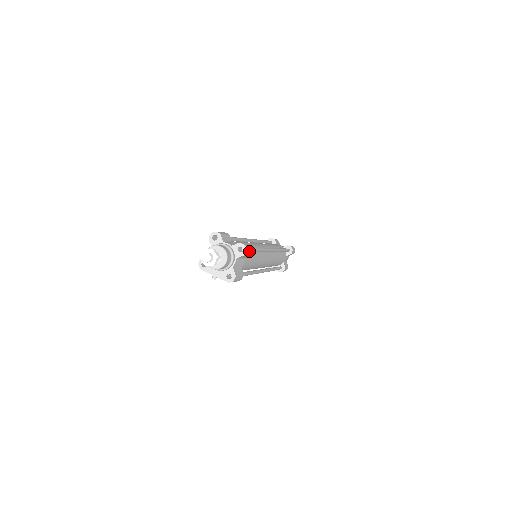
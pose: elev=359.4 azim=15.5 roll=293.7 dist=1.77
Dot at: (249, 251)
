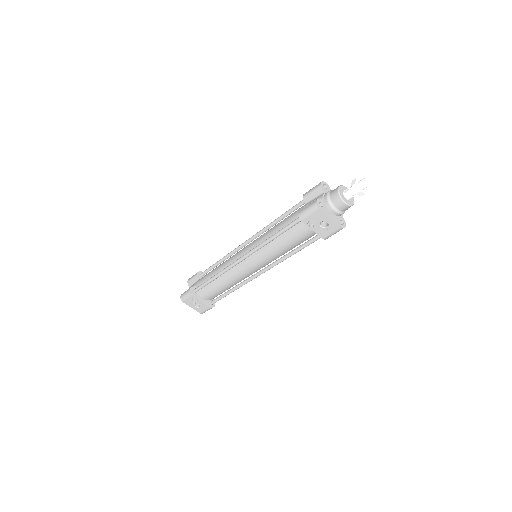
Dot at: occluded
